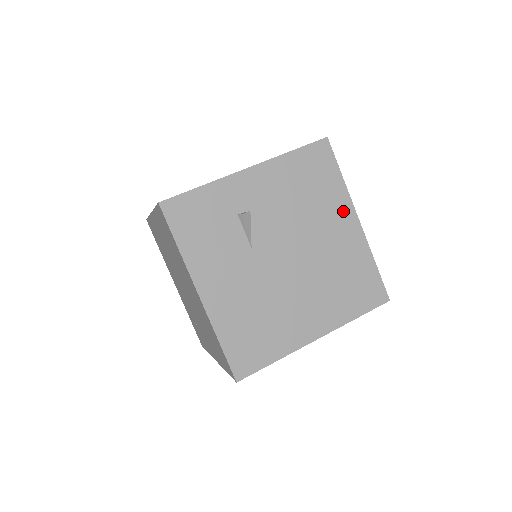
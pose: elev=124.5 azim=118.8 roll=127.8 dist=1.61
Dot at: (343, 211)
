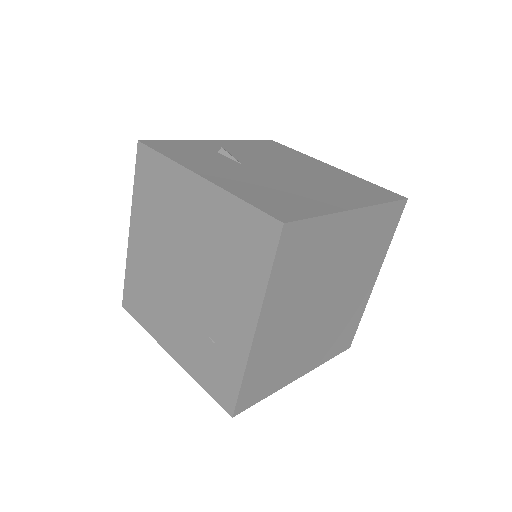
Dot at: (314, 162)
